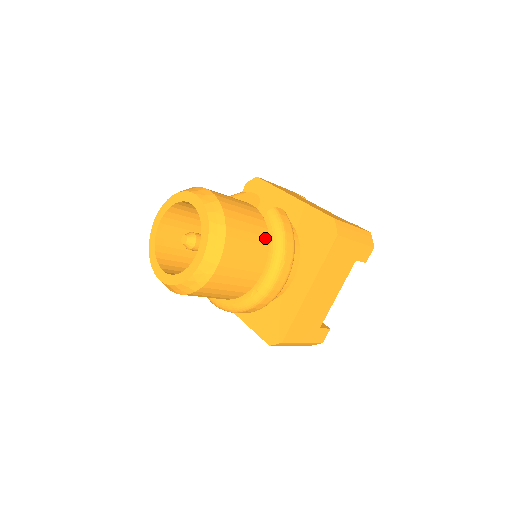
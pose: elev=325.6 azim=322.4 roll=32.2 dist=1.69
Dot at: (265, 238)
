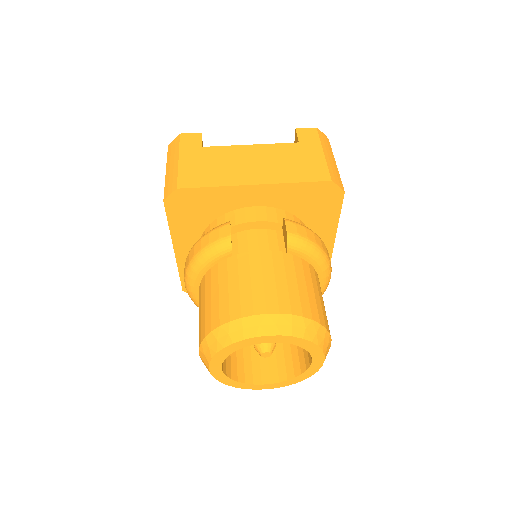
Dot at: (310, 269)
